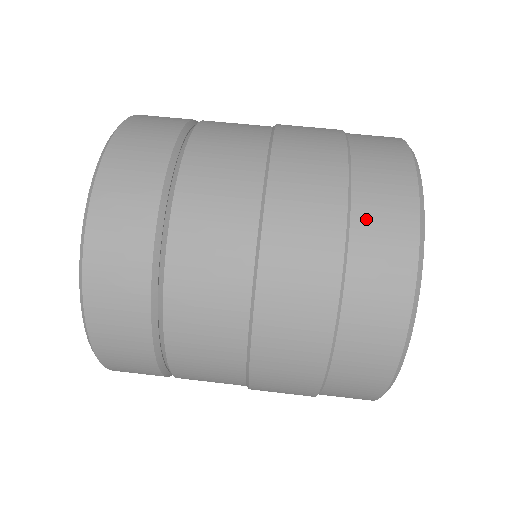
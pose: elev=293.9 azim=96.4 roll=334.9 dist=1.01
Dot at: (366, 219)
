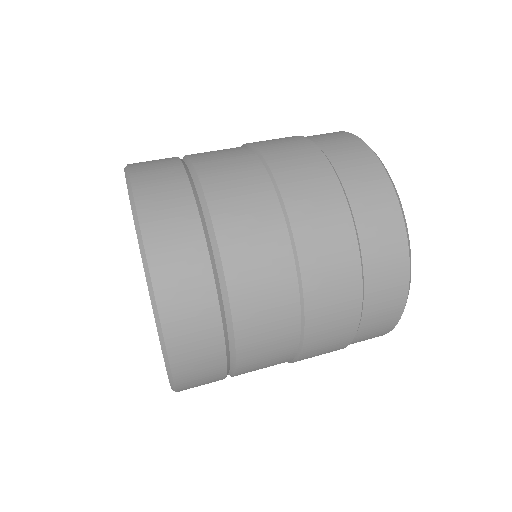
Dot at: occluded
